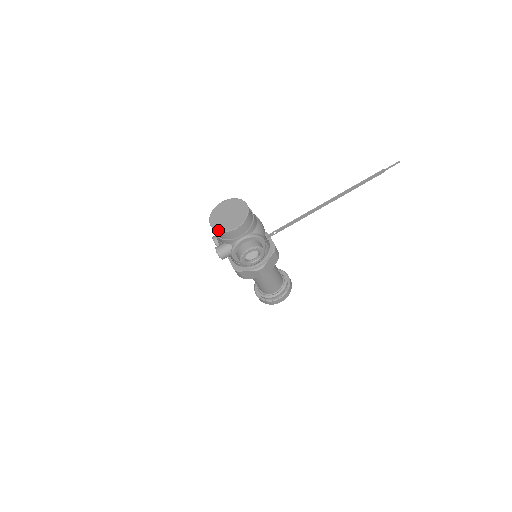
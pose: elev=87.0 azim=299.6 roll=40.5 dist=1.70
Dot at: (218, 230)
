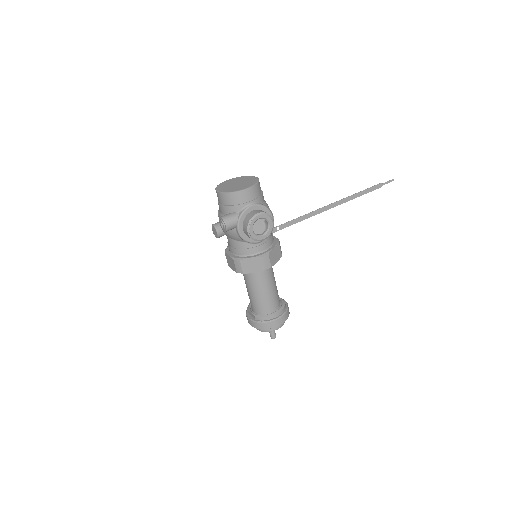
Dot at: (227, 192)
